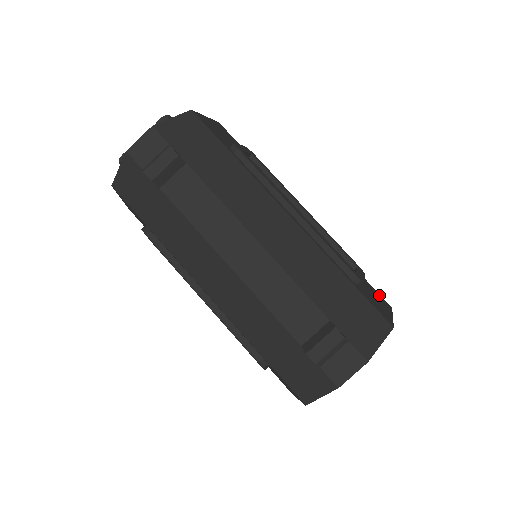
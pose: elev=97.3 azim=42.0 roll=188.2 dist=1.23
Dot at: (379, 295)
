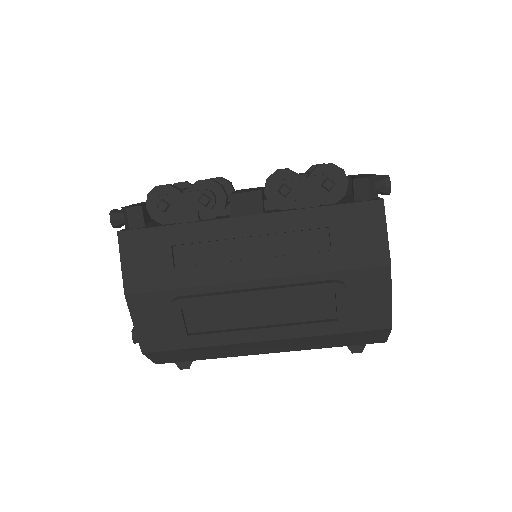
Dot at: (371, 272)
